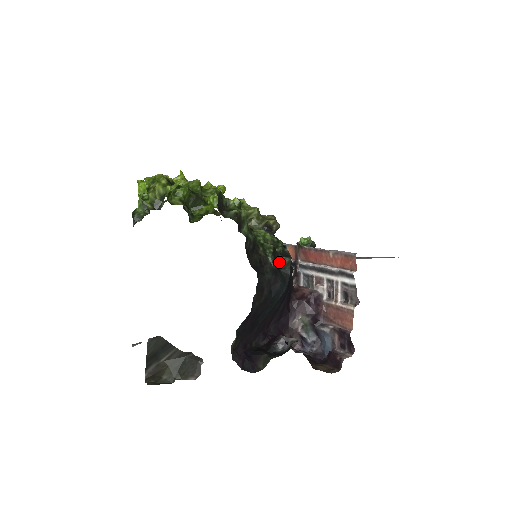
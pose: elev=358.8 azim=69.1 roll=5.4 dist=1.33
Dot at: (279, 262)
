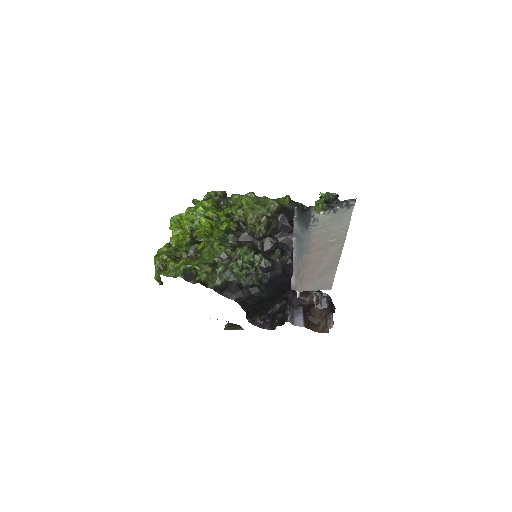
Dot at: (253, 283)
